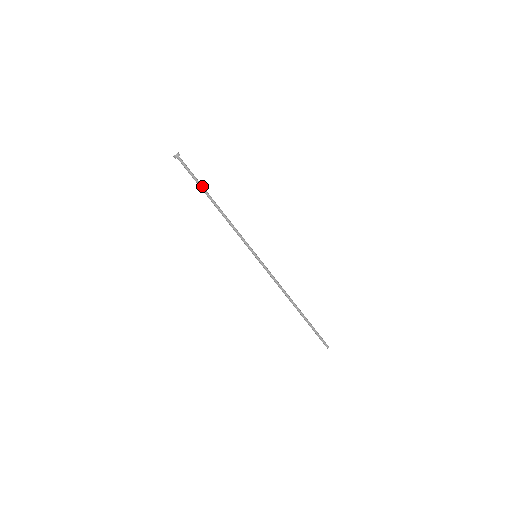
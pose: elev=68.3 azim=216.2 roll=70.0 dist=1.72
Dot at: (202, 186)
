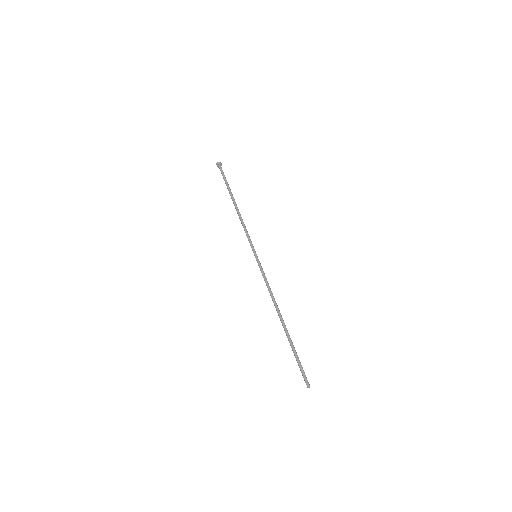
Dot at: occluded
